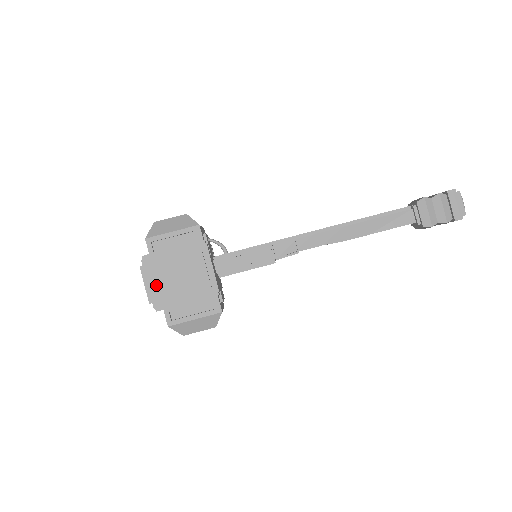
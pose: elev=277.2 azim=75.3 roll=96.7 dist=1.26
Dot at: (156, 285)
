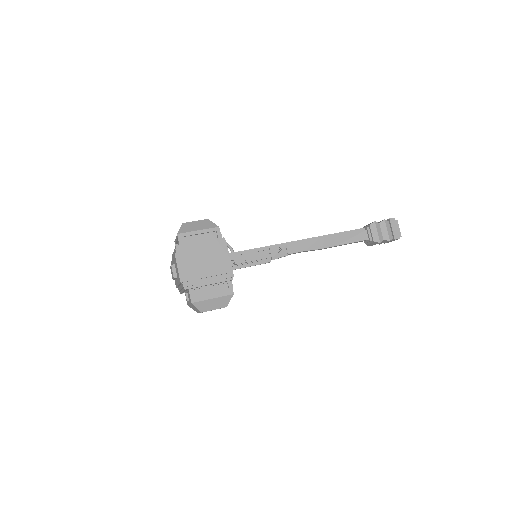
Dot at: (187, 268)
